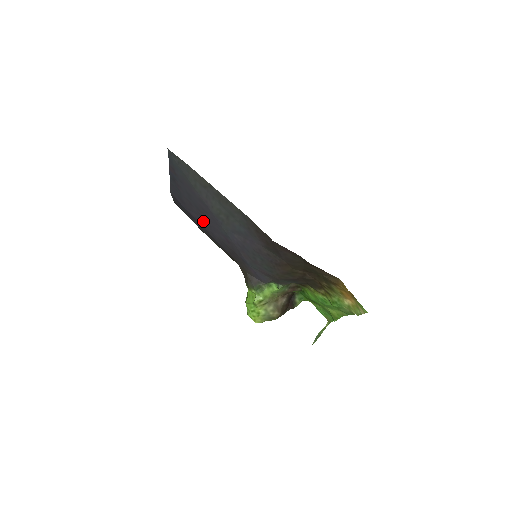
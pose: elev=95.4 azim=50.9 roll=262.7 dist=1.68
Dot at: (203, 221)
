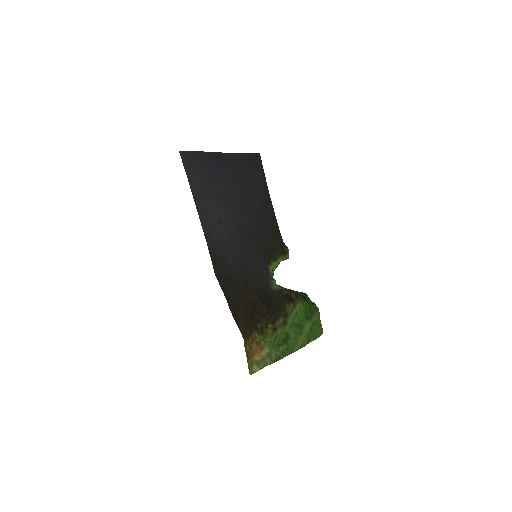
Dot at: (244, 197)
